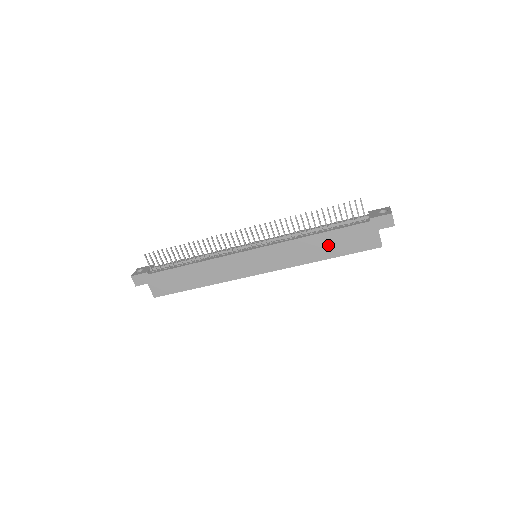
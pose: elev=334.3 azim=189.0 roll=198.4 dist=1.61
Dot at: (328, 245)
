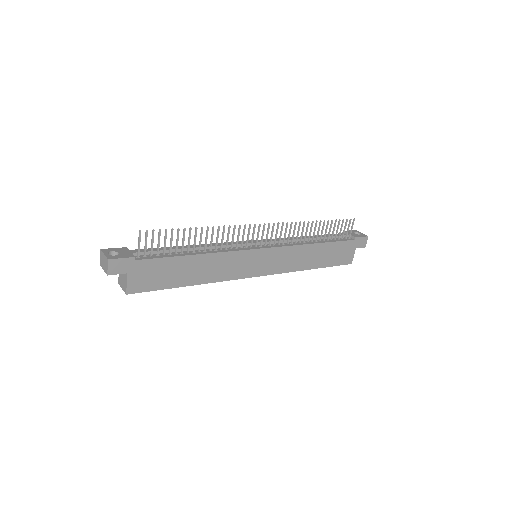
Dot at: (321, 255)
